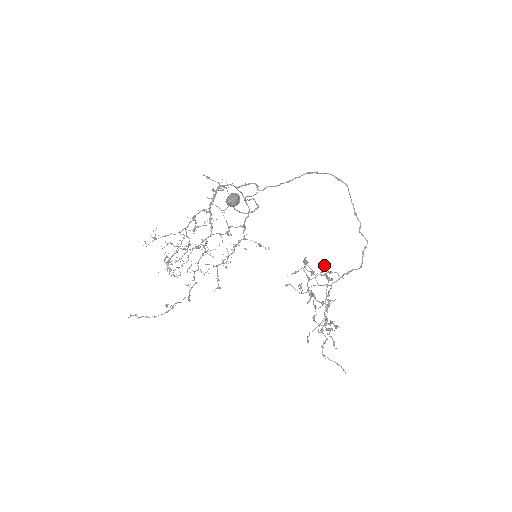
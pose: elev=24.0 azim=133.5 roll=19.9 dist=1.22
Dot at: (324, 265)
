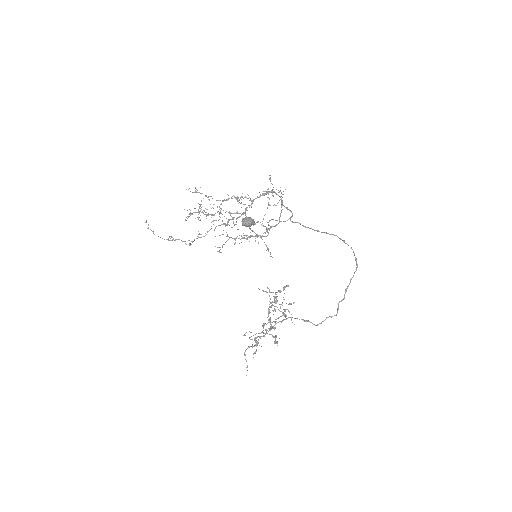
Dot at: (294, 302)
